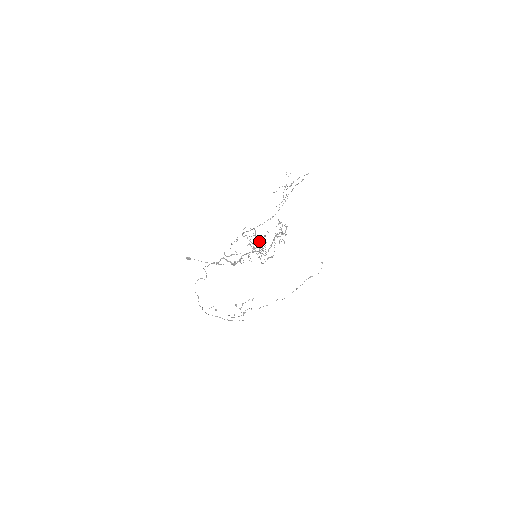
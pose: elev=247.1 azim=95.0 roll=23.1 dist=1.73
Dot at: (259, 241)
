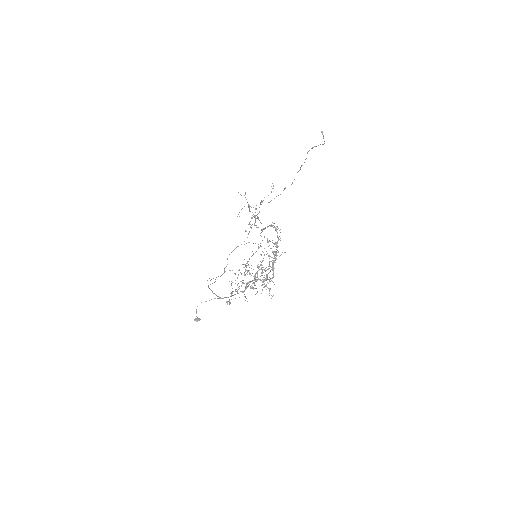
Dot at: occluded
